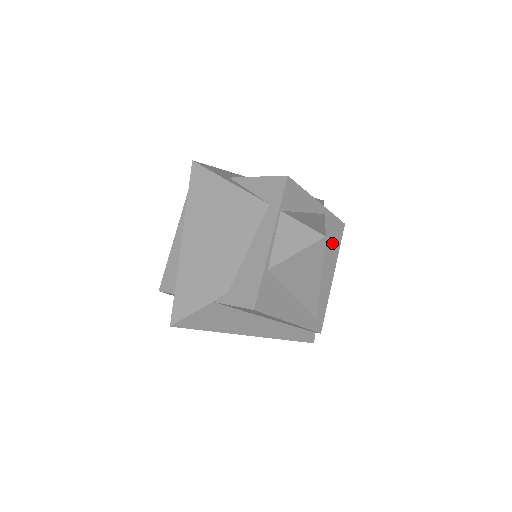
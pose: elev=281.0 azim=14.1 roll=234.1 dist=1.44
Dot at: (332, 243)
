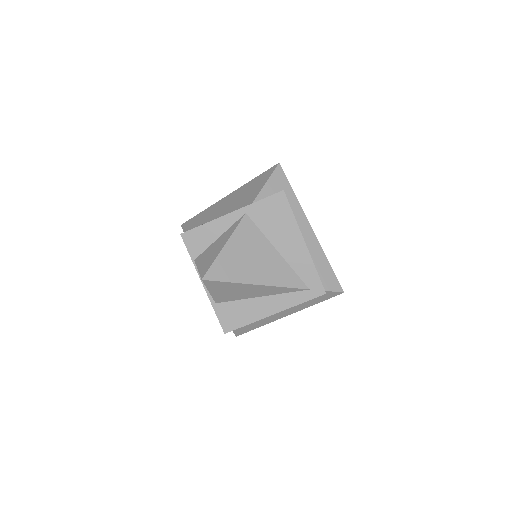
Dot at: (278, 221)
